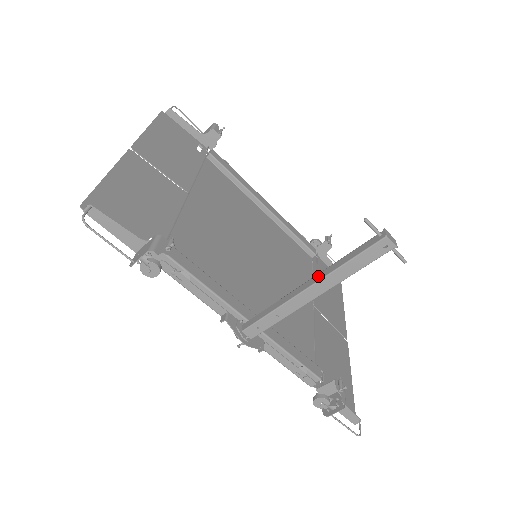
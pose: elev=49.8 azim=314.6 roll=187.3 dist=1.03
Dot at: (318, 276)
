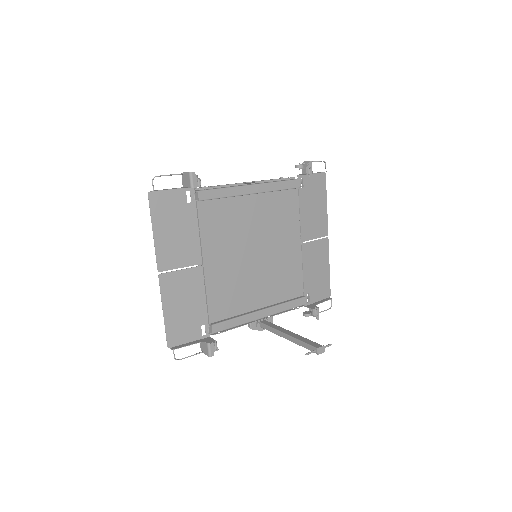
Dot at: (290, 339)
